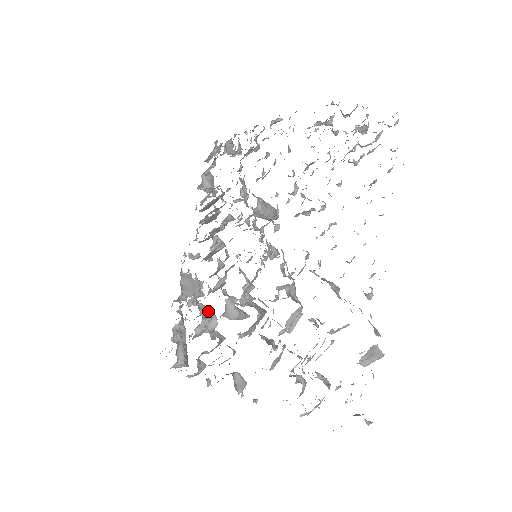
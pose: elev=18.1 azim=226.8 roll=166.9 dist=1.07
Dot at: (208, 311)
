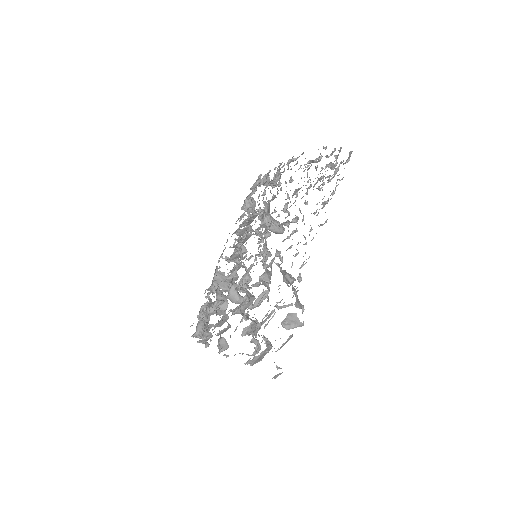
Dot at: (223, 297)
